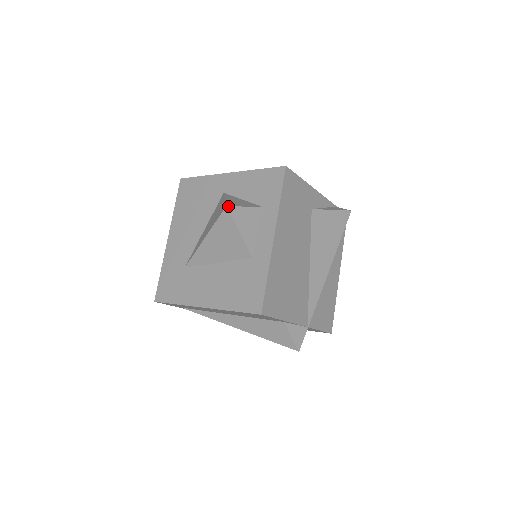
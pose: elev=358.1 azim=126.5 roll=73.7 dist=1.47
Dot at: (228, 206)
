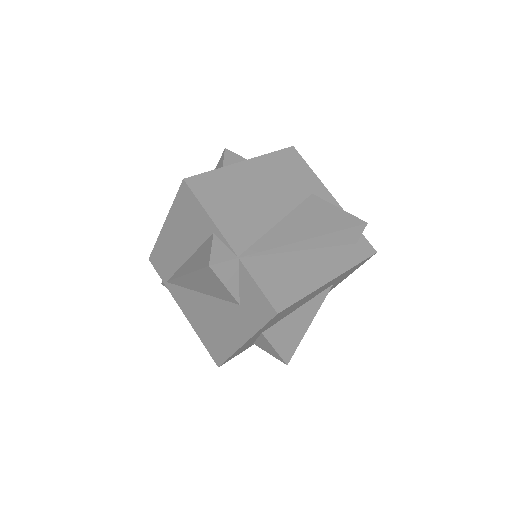
Dot at: (227, 149)
